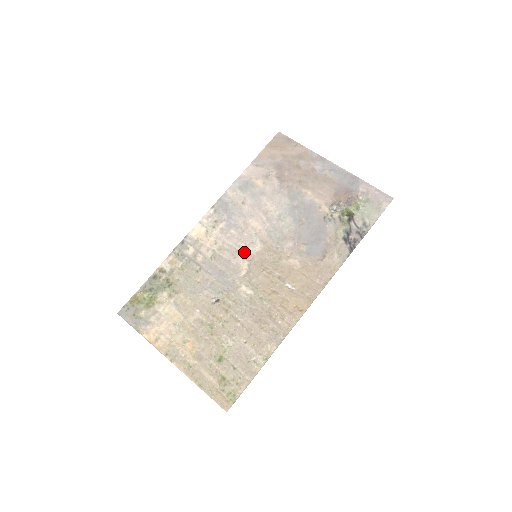
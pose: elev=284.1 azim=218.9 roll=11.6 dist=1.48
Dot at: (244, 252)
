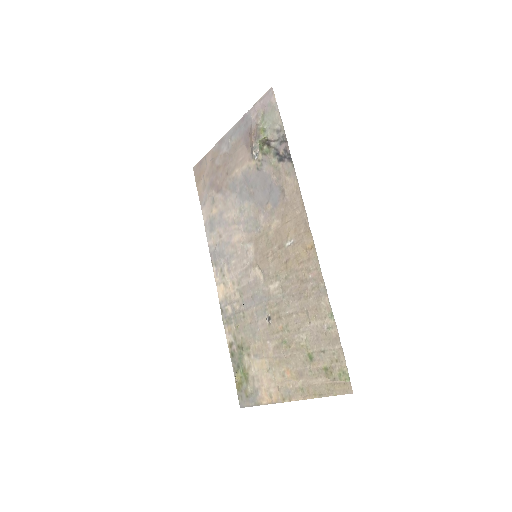
Dot at: (249, 264)
